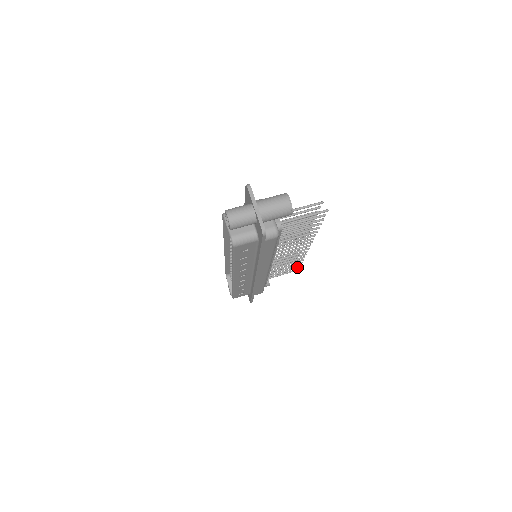
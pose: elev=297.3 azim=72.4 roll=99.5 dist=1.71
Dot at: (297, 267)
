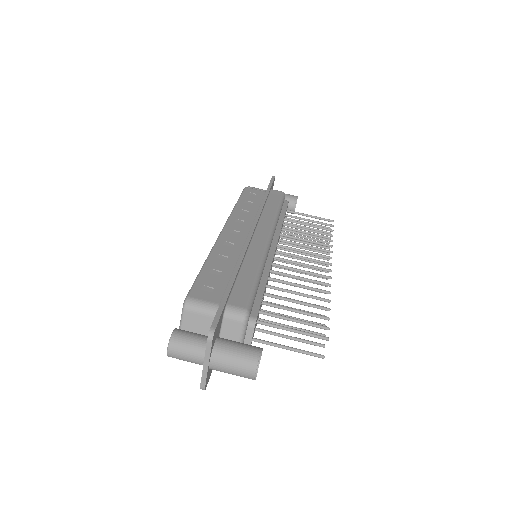
Dot at: (327, 232)
